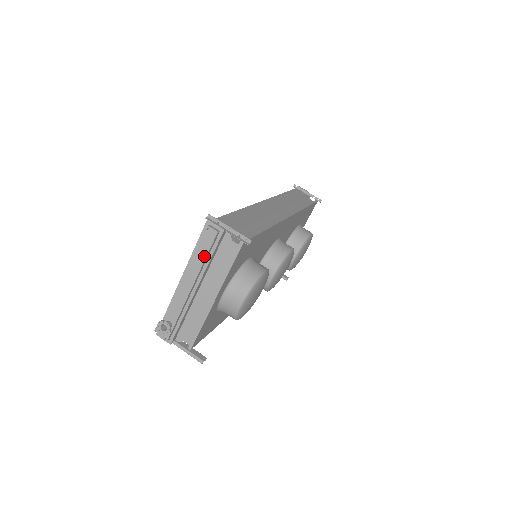
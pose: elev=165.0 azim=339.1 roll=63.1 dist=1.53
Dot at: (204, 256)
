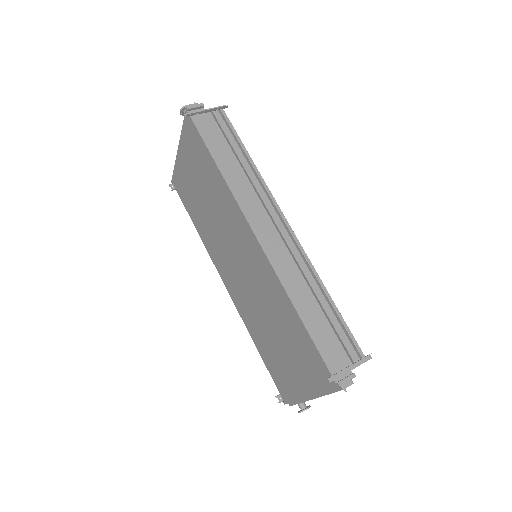
Dot at: occluded
